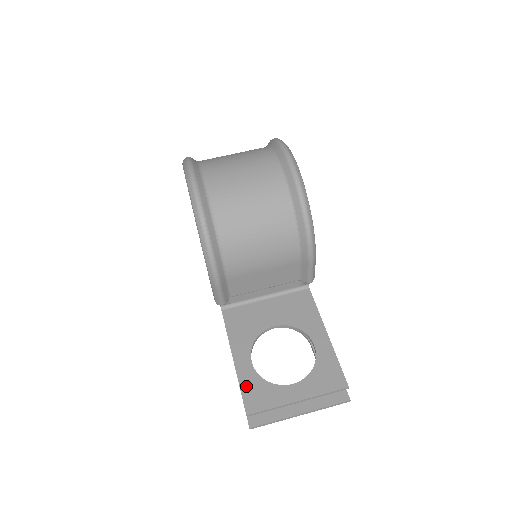
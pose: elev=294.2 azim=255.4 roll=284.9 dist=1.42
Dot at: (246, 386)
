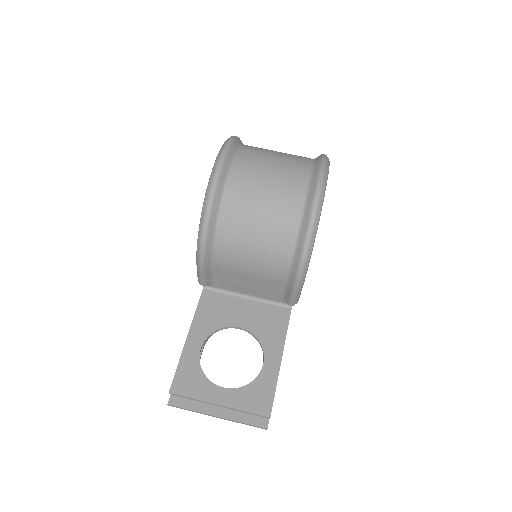
Dot at: (183, 367)
